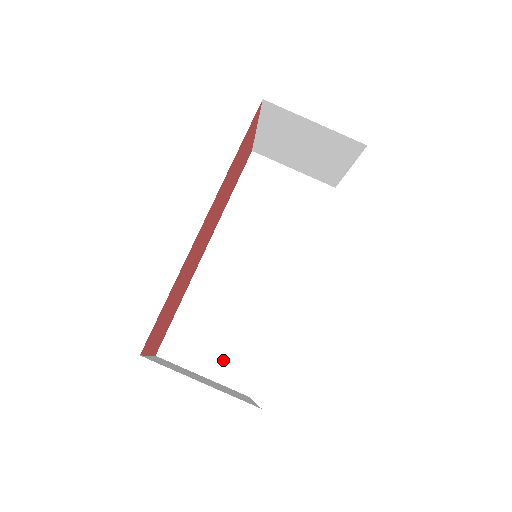
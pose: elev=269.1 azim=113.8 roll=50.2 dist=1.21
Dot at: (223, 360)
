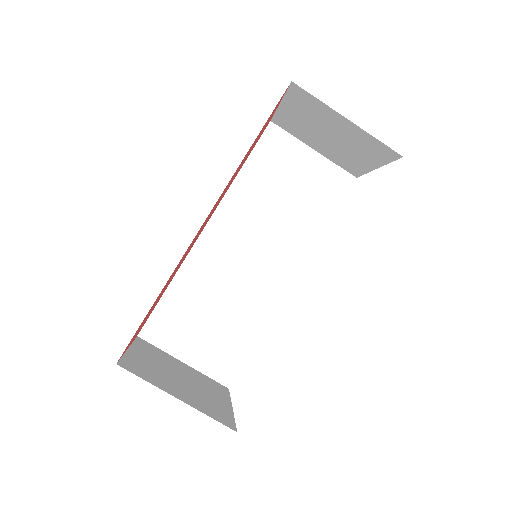
Dot at: (207, 349)
